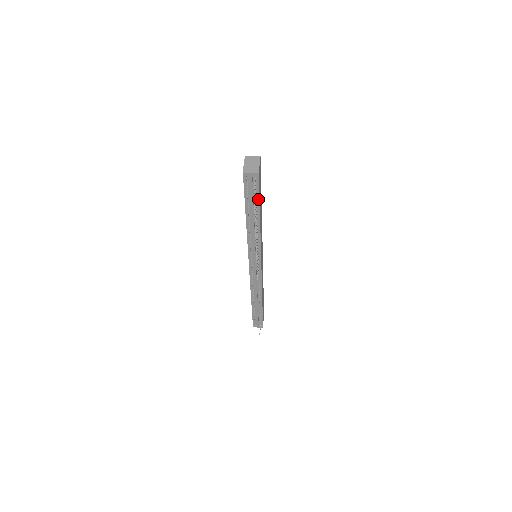
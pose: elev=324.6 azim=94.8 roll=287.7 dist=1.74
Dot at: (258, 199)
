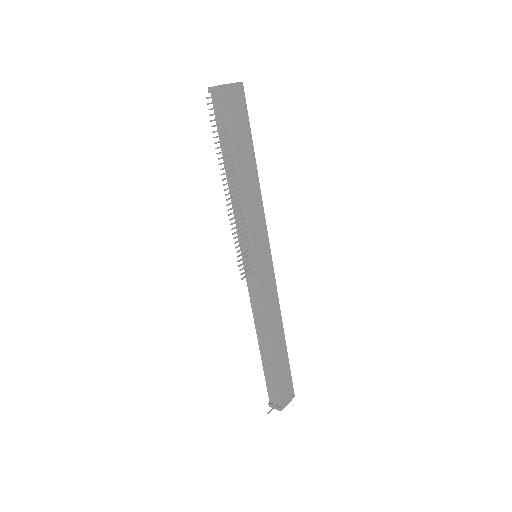
Dot at: (231, 134)
